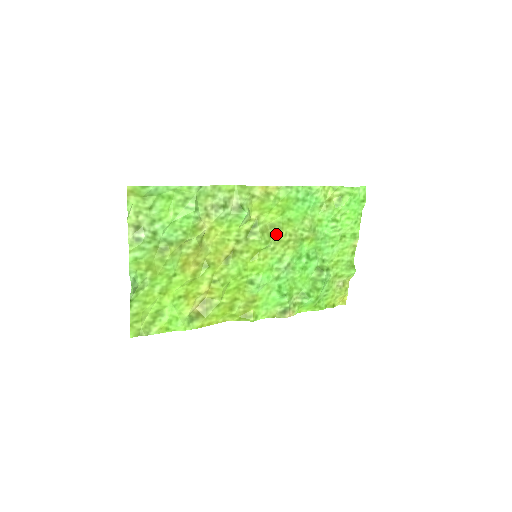
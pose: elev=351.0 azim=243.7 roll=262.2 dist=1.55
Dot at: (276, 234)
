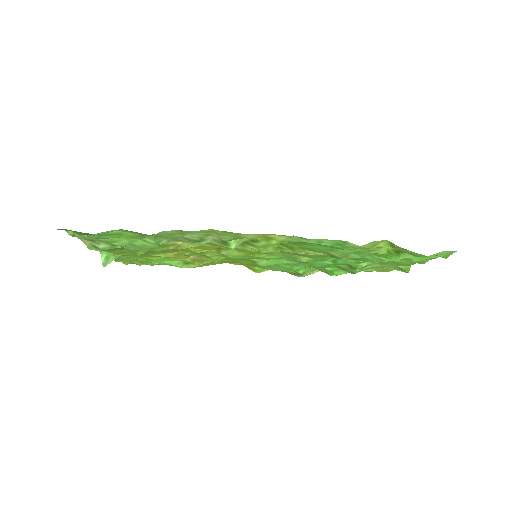
Dot at: (286, 249)
